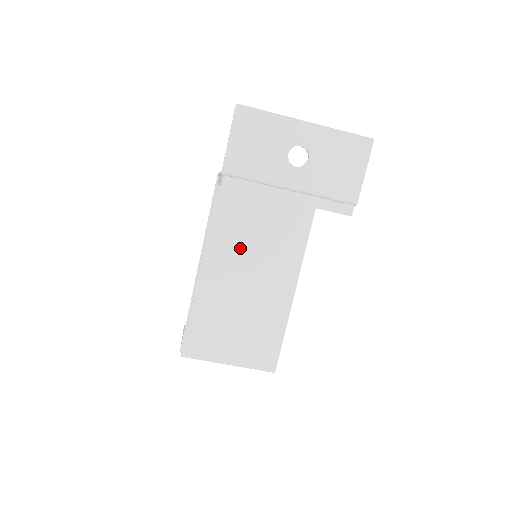
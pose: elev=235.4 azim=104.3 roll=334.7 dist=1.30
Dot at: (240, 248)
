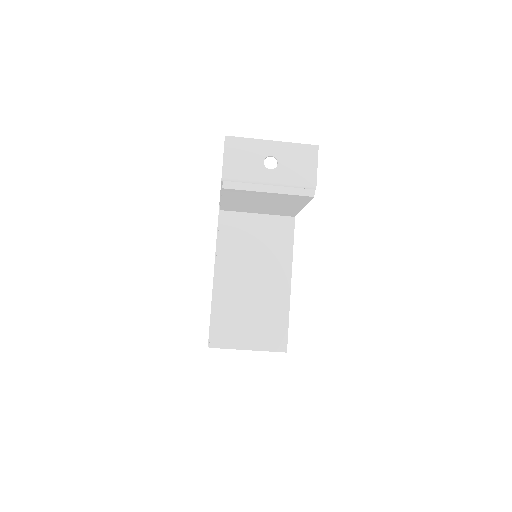
Dot at: (243, 255)
